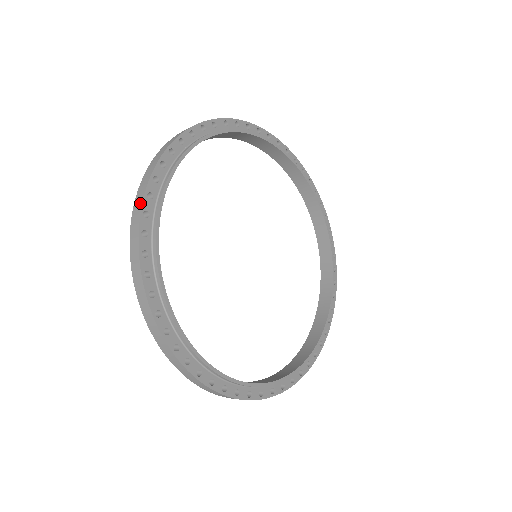
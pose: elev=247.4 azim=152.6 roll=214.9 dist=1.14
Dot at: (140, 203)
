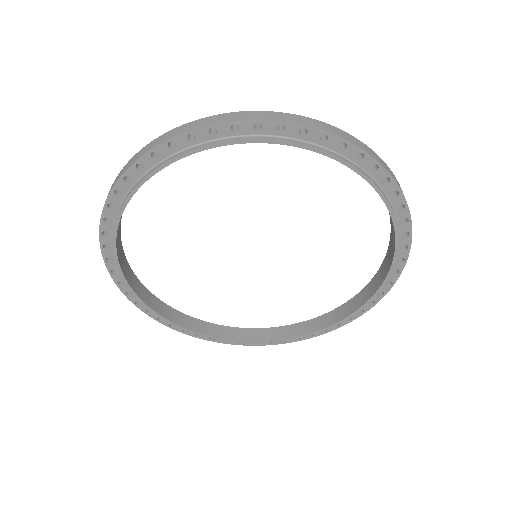
Dot at: (139, 307)
